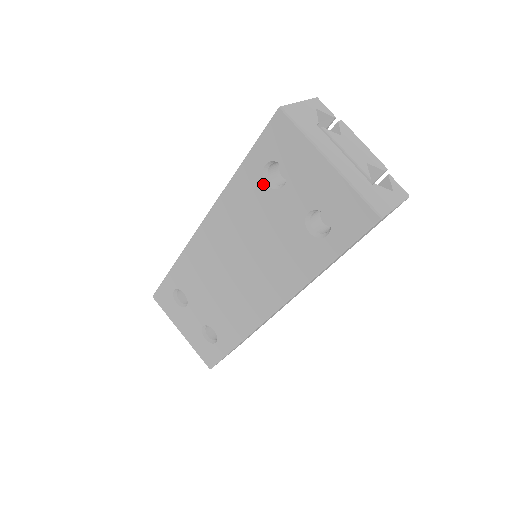
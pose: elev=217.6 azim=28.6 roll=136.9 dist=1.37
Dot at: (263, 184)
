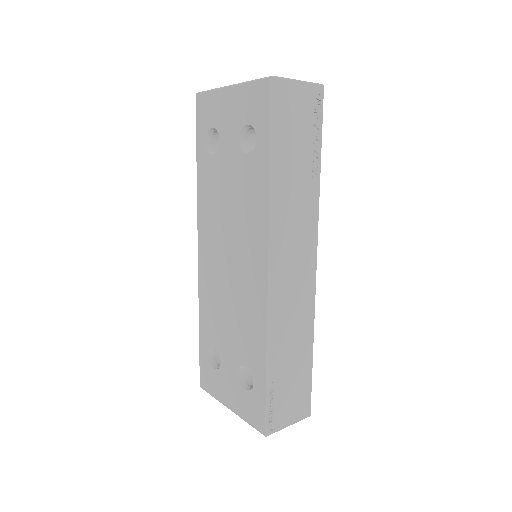
Dot at: (211, 158)
